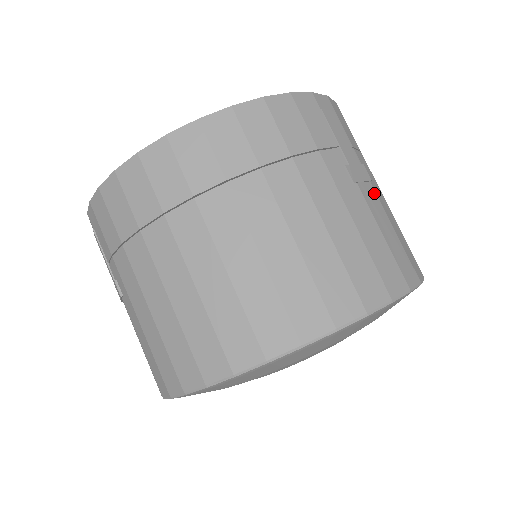
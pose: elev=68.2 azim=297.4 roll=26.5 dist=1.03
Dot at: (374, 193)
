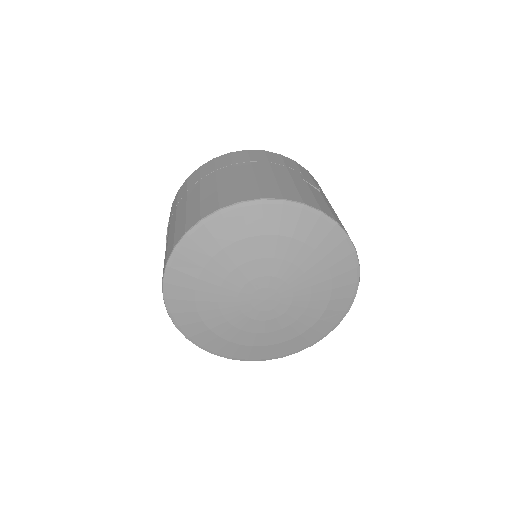
Dot at: (320, 193)
